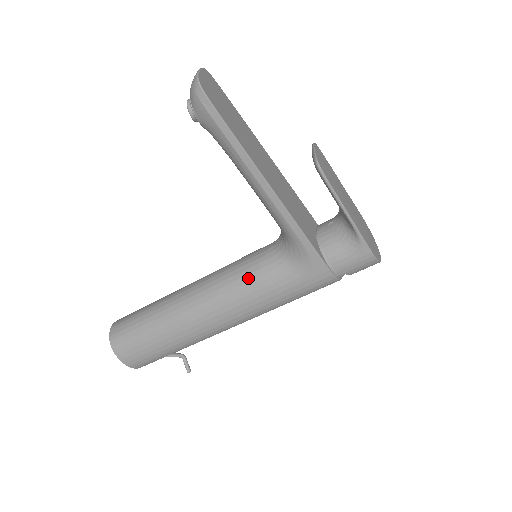
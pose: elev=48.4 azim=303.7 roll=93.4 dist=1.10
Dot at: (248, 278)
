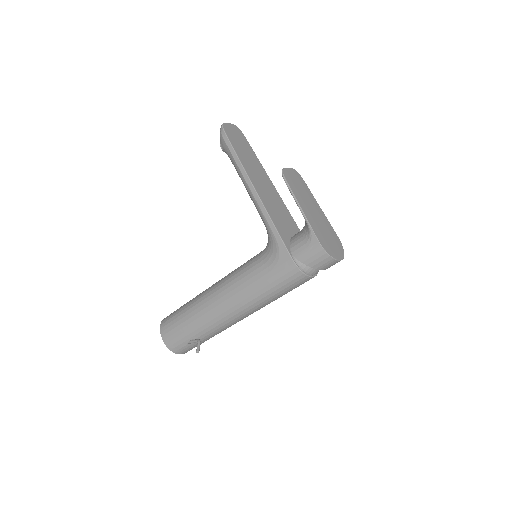
Dot at: (244, 267)
